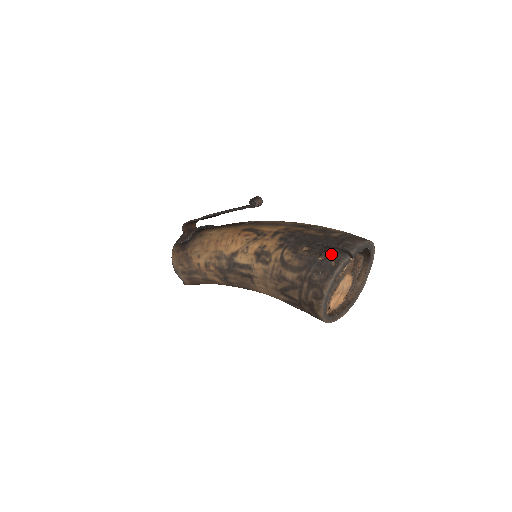
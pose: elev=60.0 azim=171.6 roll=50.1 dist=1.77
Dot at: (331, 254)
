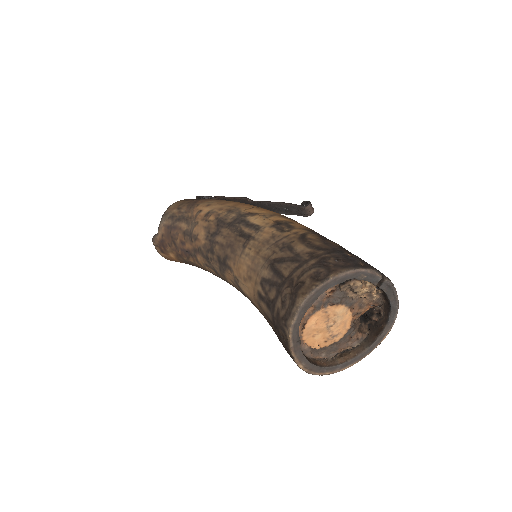
Dot at: occluded
